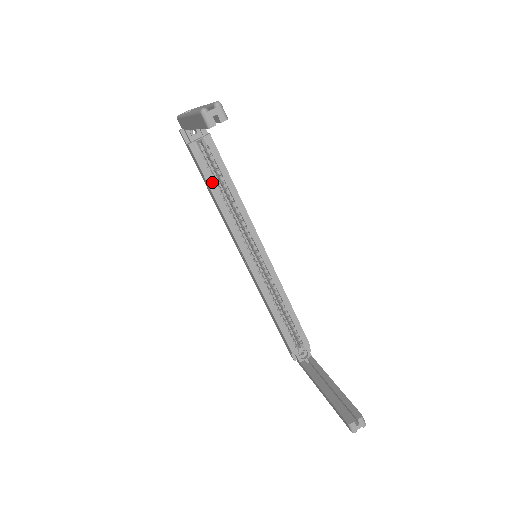
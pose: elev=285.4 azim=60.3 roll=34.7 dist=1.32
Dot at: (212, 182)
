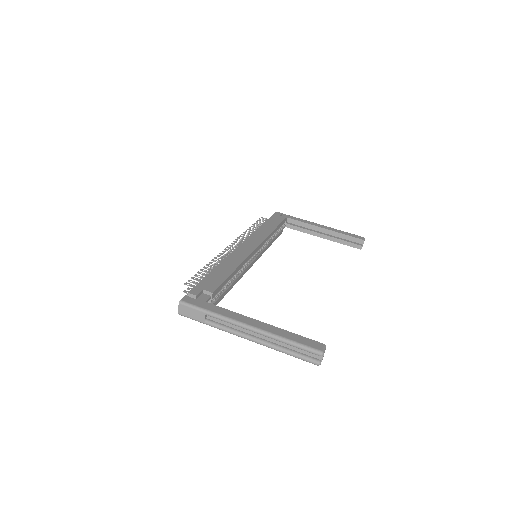
Dot at: (226, 291)
